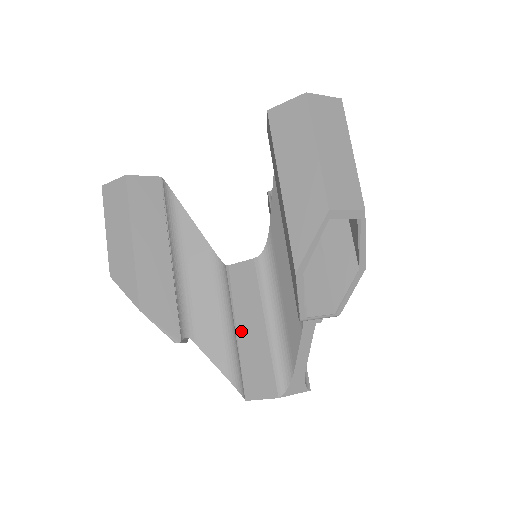
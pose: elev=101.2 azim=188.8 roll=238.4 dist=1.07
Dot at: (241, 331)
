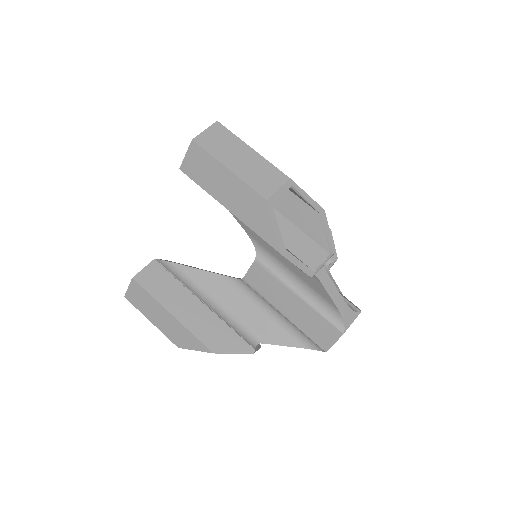
Dot at: (286, 312)
